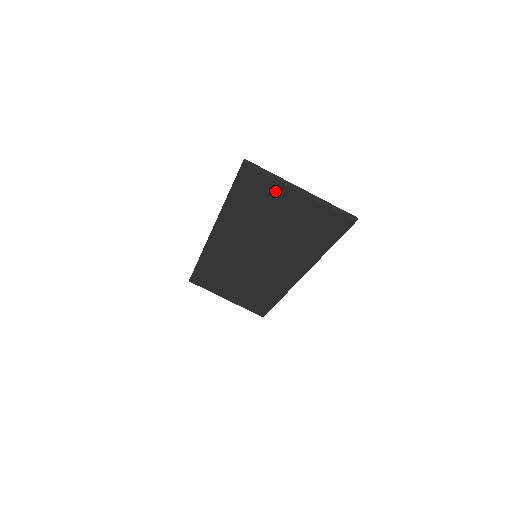
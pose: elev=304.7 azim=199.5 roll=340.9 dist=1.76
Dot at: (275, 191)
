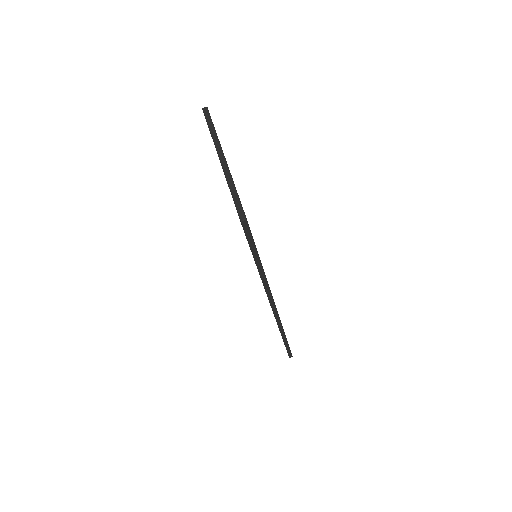
Dot at: occluded
